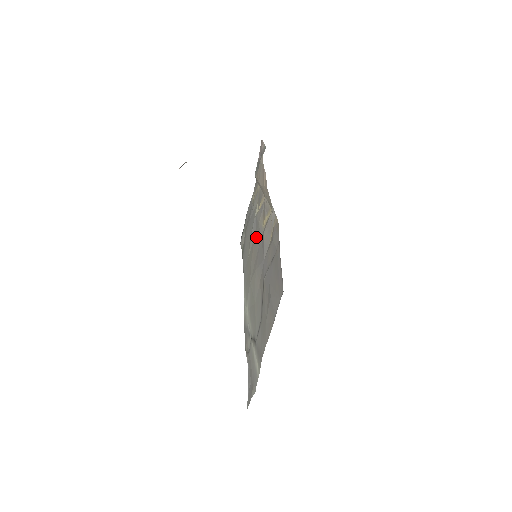
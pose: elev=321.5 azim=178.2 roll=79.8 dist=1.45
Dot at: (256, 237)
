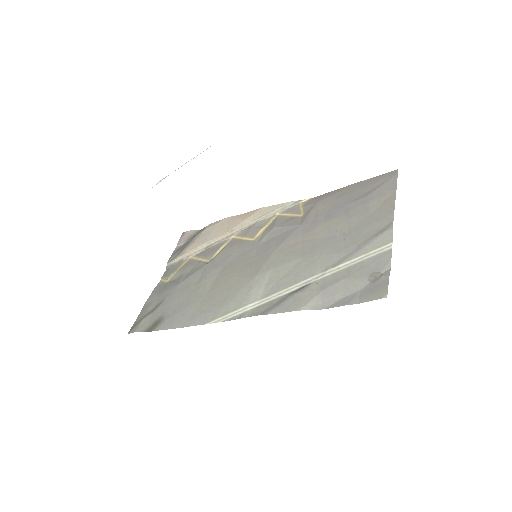
Dot at: (233, 259)
